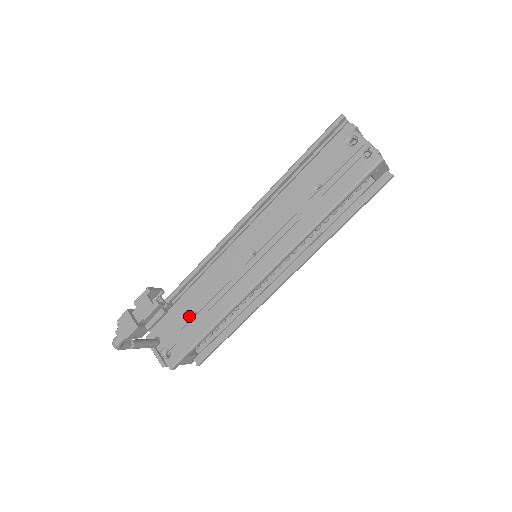
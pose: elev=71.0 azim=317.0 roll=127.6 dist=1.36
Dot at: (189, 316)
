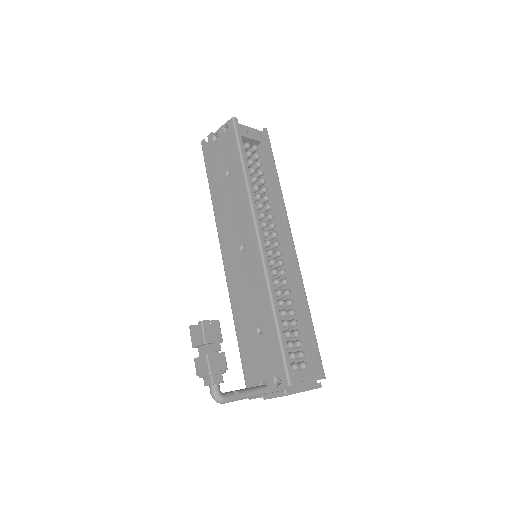
Dot at: (258, 336)
